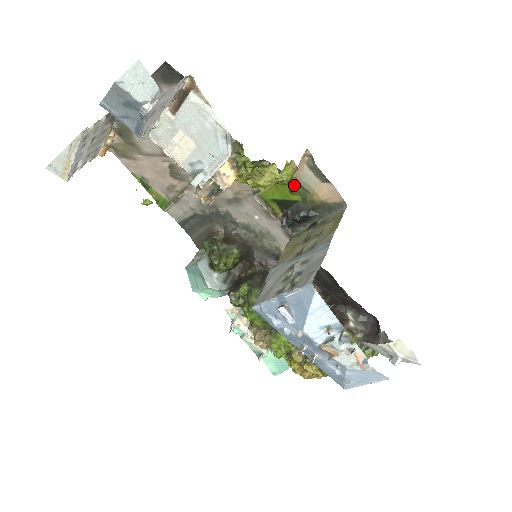
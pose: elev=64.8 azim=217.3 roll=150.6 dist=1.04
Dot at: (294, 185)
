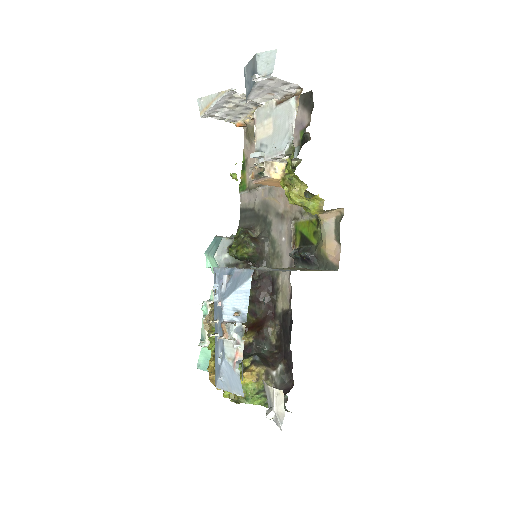
Dot at: (319, 230)
